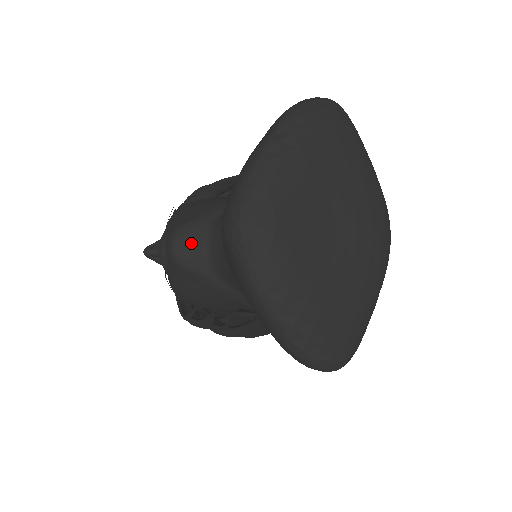
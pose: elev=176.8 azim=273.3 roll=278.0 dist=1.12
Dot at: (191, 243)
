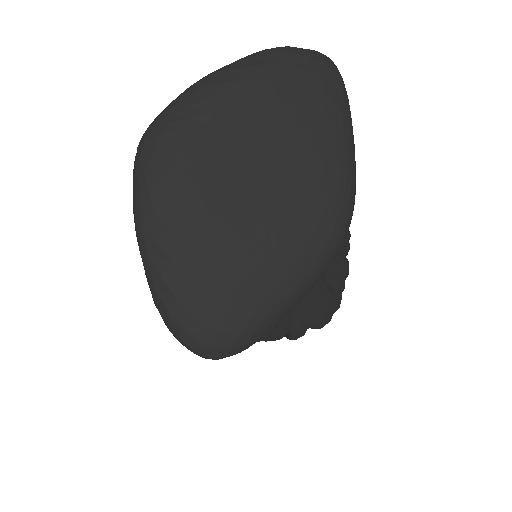
Dot at: occluded
